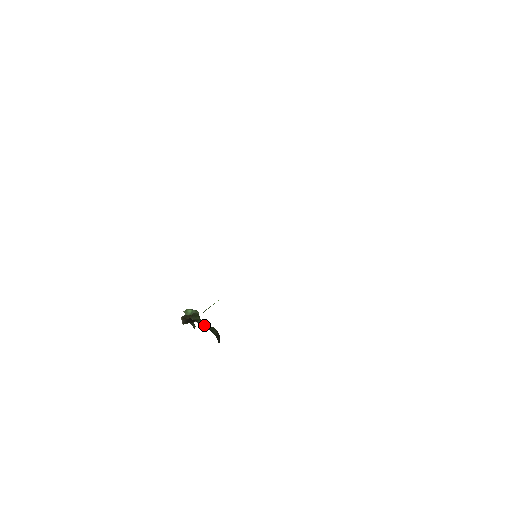
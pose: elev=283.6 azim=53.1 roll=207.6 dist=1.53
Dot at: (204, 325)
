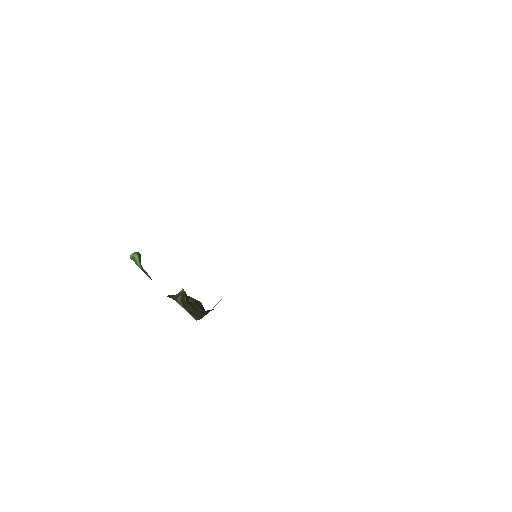
Dot at: (199, 306)
